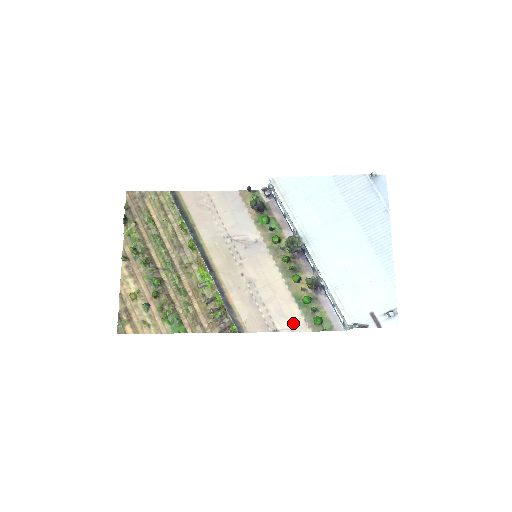
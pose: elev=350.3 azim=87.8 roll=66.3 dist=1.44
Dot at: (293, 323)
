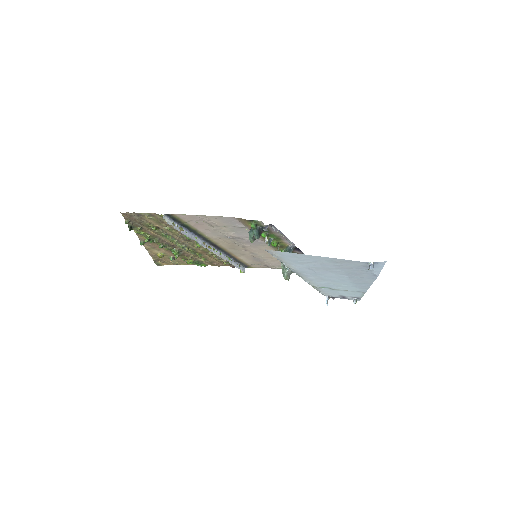
Dot at: occluded
